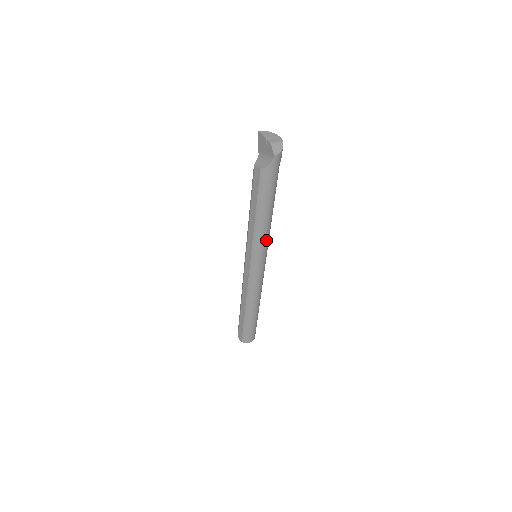
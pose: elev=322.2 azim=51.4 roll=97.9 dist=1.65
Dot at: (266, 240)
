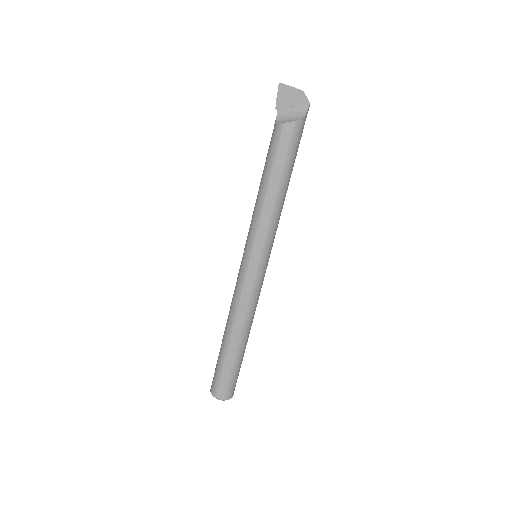
Dot at: (277, 225)
